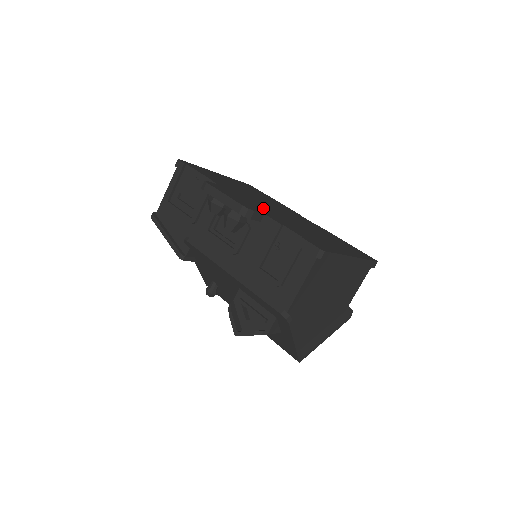
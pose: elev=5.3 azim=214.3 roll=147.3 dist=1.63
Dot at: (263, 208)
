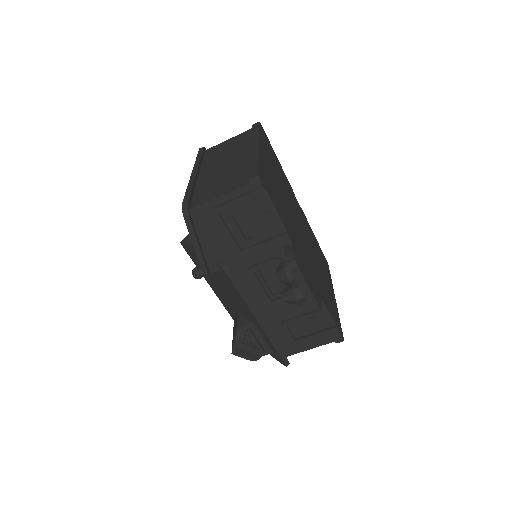
Dot at: (310, 265)
